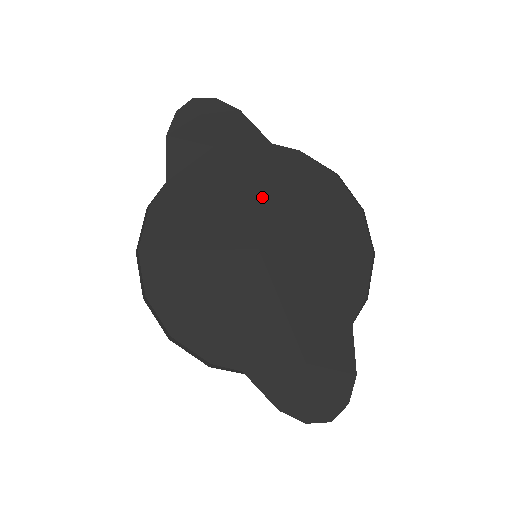
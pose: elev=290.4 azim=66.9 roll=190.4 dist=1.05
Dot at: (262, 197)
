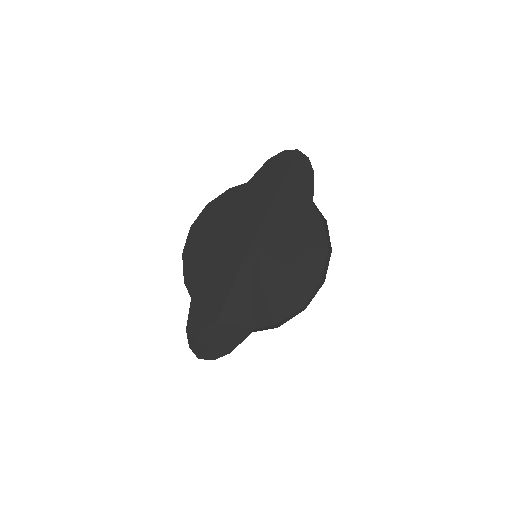
Dot at: (278, 227)
